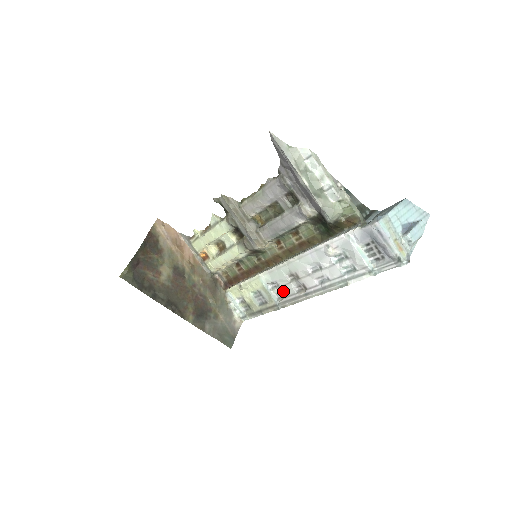
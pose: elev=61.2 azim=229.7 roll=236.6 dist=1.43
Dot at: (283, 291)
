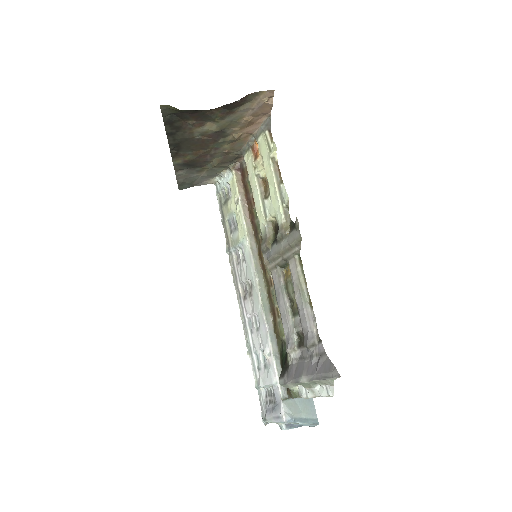
Dot at: (240, 264)
